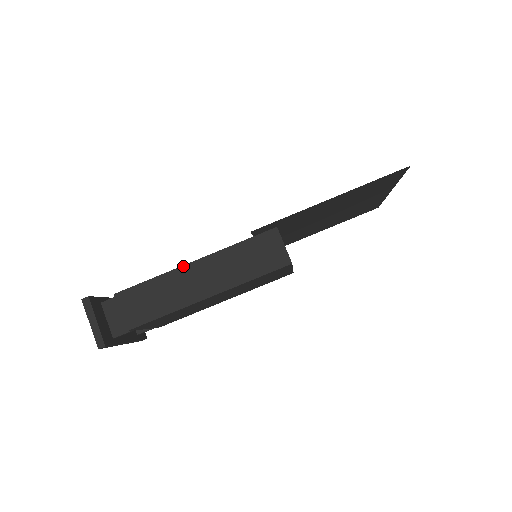
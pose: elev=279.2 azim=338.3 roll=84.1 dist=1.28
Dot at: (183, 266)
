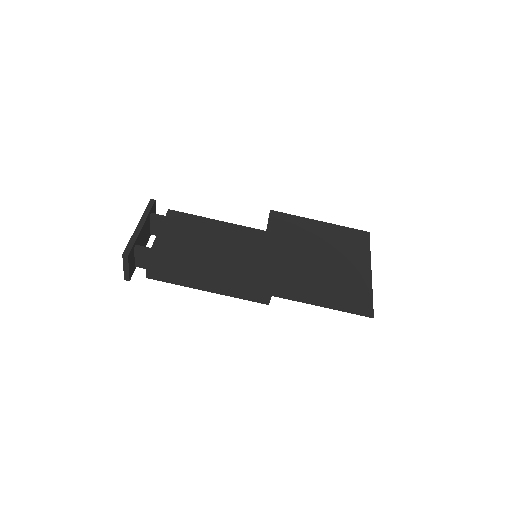
Dot at: (201, 272)
